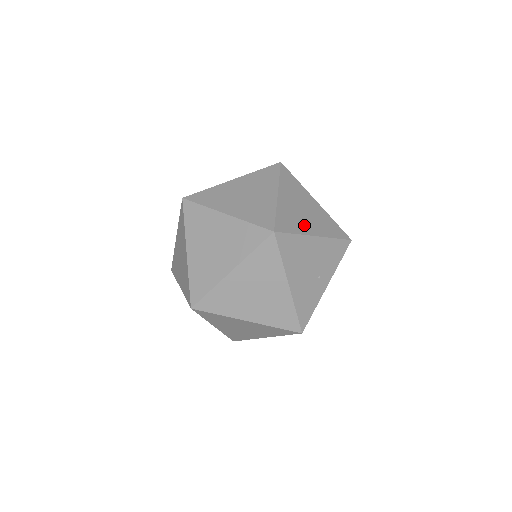
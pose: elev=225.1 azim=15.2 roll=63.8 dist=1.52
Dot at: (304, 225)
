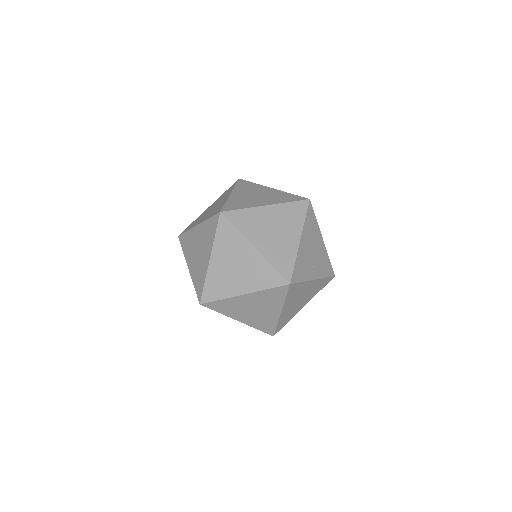
Dot at: occluded
